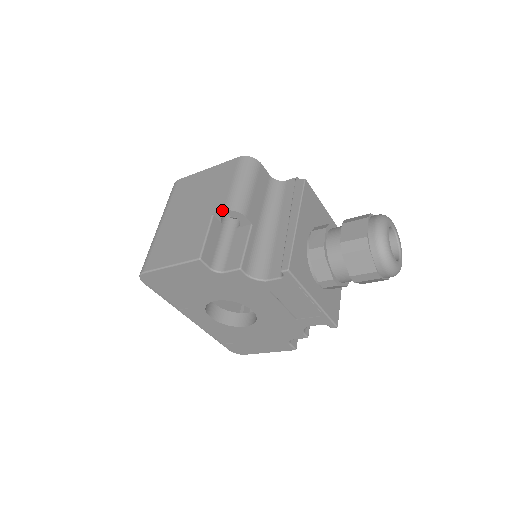
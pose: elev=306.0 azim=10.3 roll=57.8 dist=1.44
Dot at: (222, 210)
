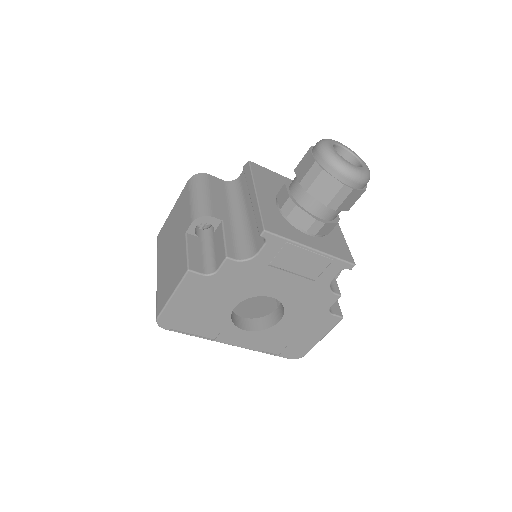
Dot at: (190, 224)
